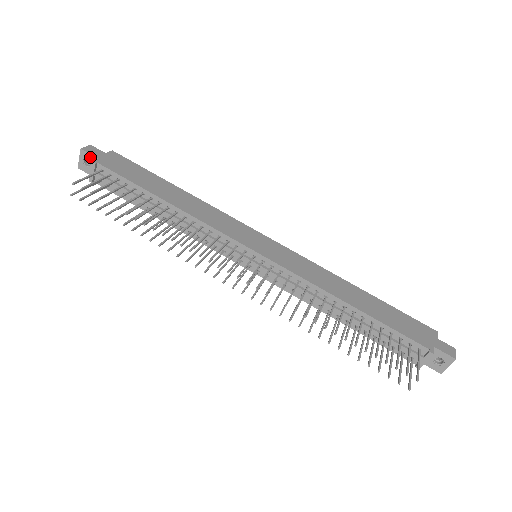
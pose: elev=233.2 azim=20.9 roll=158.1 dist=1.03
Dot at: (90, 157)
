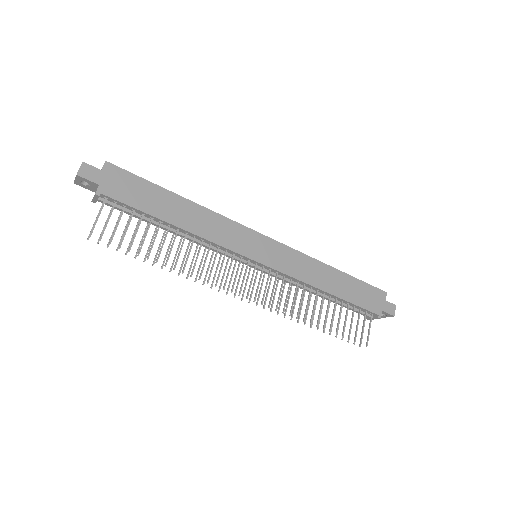
Dot at: (88, 182)
